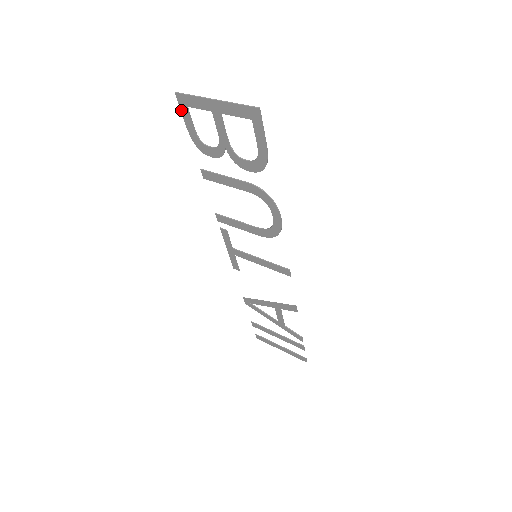
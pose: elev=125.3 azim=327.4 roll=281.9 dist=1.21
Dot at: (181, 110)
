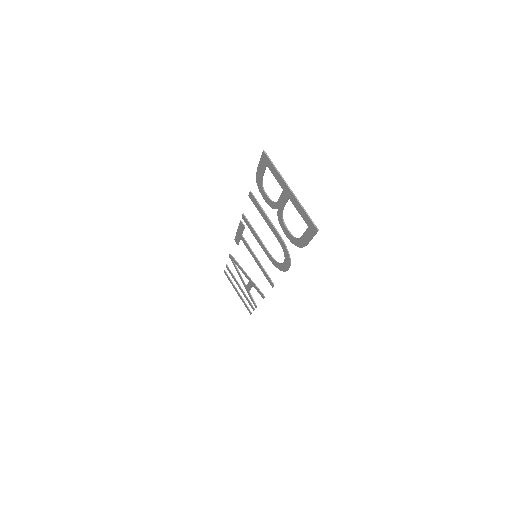
Dot at: (260, 160)
